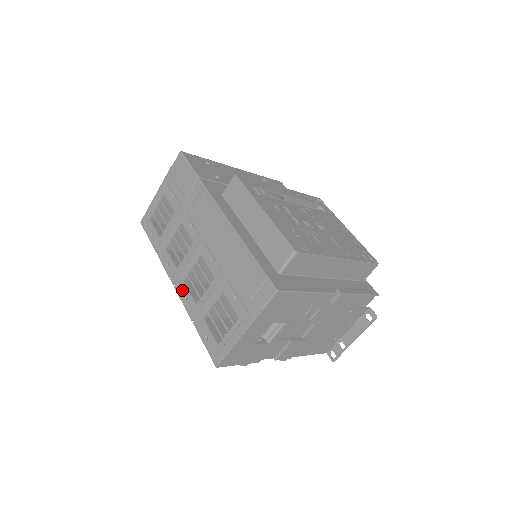
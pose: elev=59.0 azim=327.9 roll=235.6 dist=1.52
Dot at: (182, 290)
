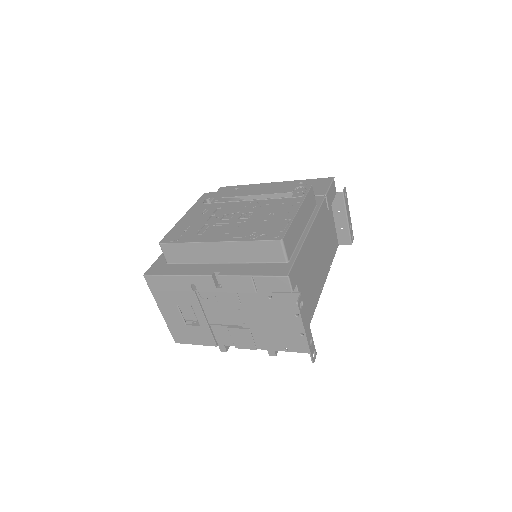
Dot at: occluded
